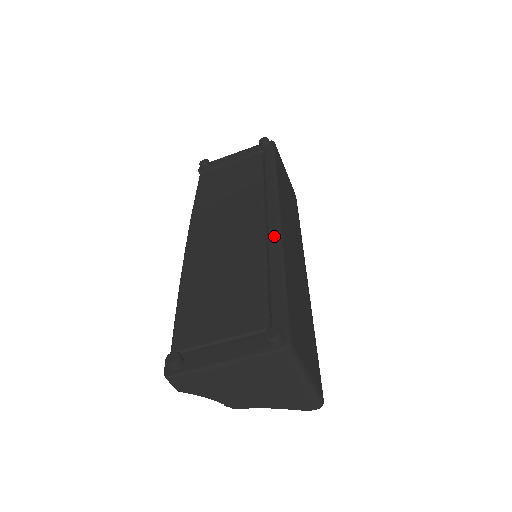
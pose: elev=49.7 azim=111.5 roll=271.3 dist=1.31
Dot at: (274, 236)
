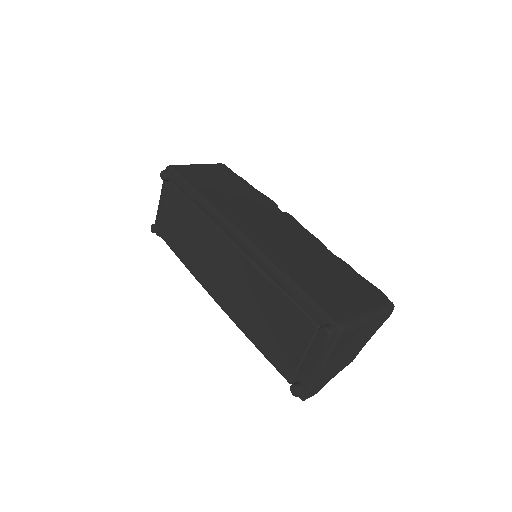
Dot at: (253, 254)
